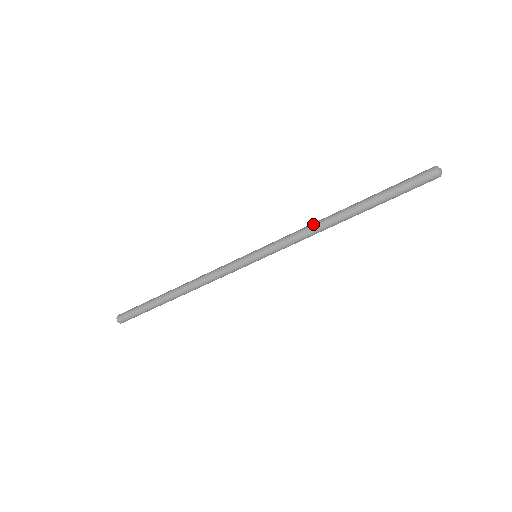
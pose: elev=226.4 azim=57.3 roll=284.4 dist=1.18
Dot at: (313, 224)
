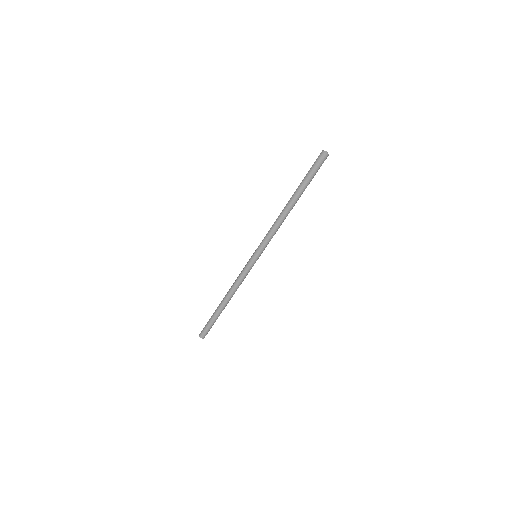
Dot at: (276, 221)
